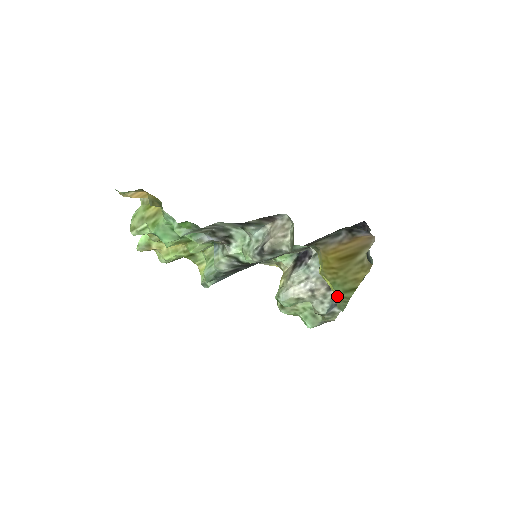
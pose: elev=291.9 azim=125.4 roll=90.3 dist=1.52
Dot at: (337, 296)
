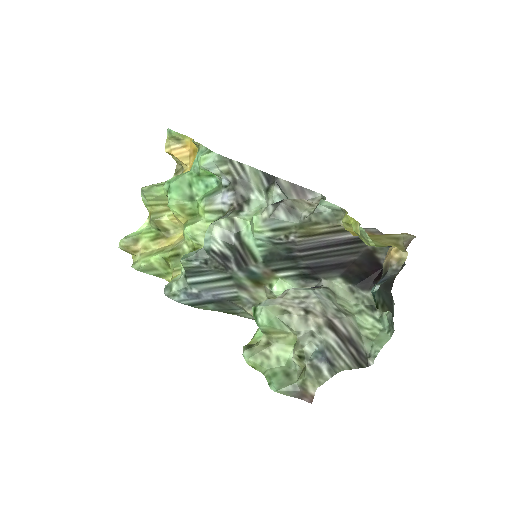
Dot at: occluded
